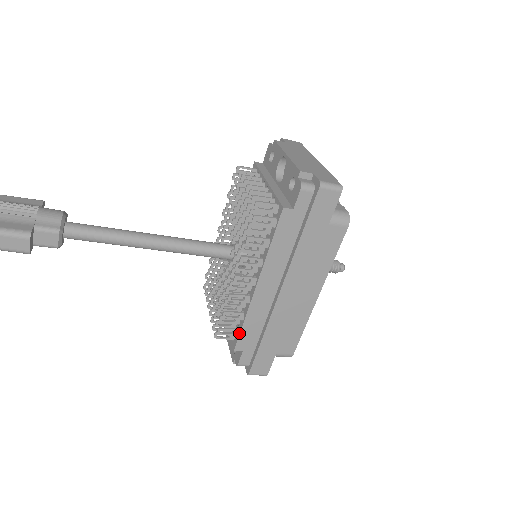
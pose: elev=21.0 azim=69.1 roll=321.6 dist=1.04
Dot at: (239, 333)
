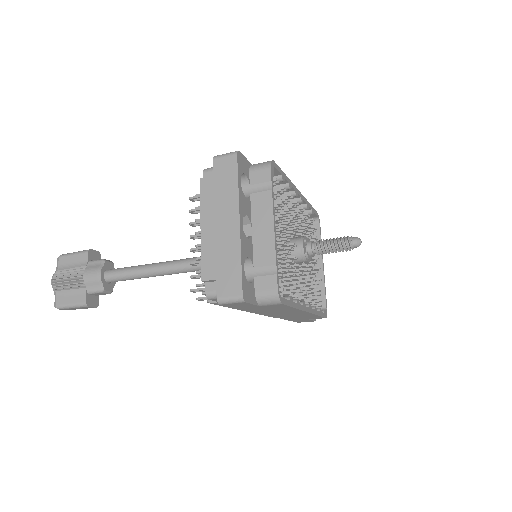
Dot at: occluded
